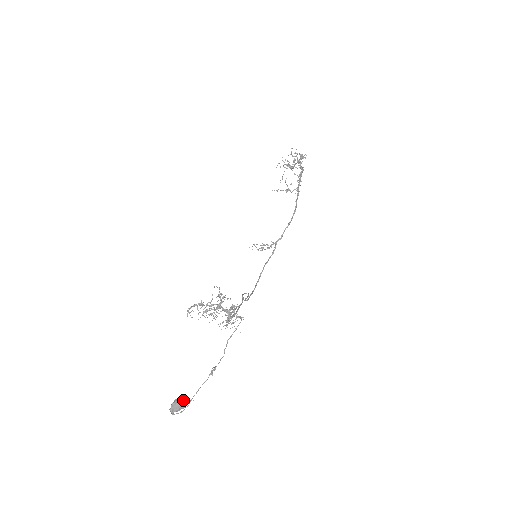
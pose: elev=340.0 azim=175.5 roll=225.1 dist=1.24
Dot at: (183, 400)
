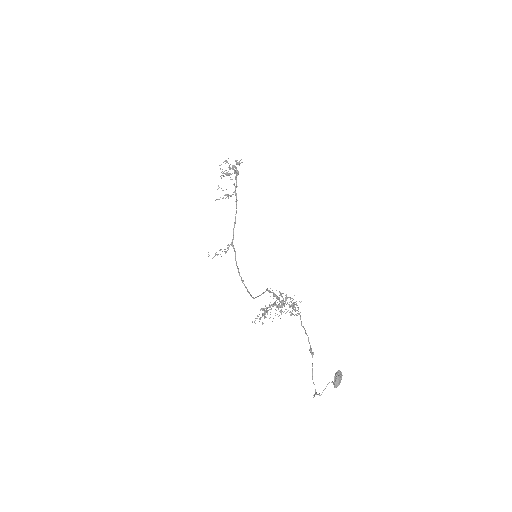
Dot at: (340, 373)
